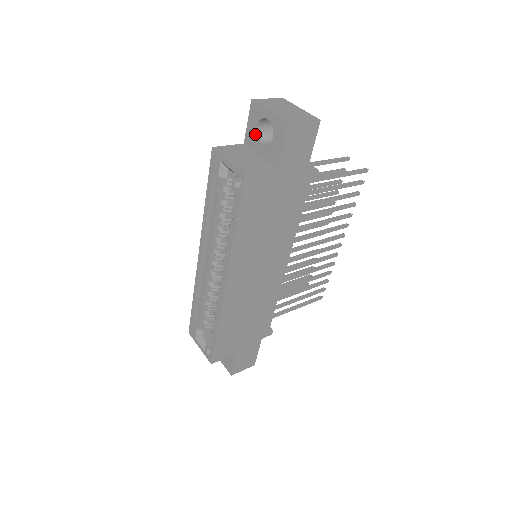
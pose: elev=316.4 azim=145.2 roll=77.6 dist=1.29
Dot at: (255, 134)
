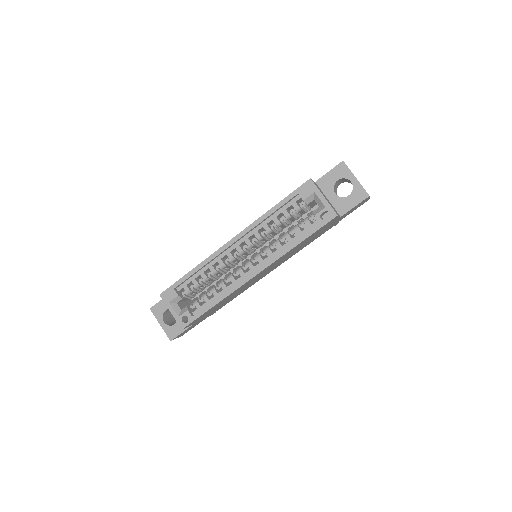
Dot at: (332, 183)
